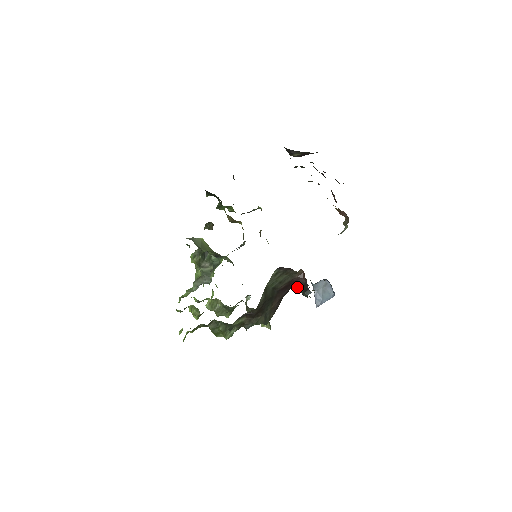
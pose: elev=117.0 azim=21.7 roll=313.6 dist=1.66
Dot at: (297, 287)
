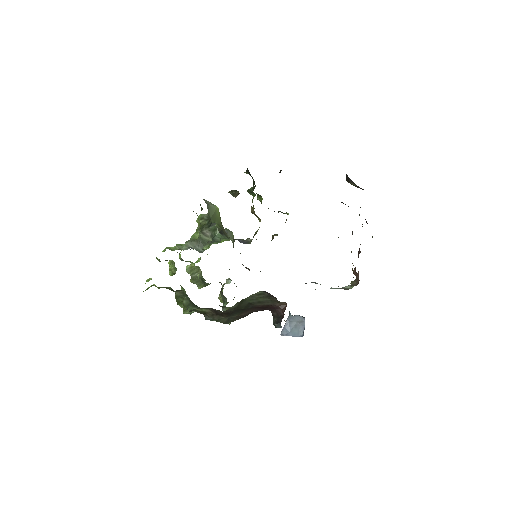
Dot at: (272, 313)
